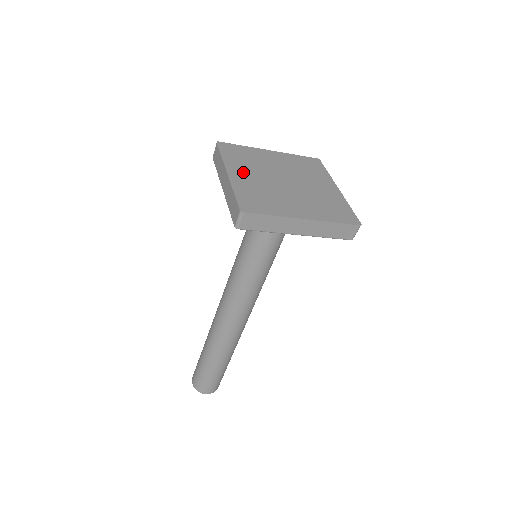
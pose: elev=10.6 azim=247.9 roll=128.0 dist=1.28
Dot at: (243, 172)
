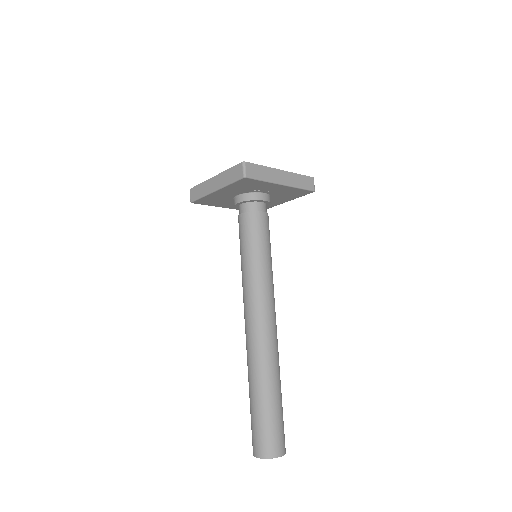
Dot at: occluded
